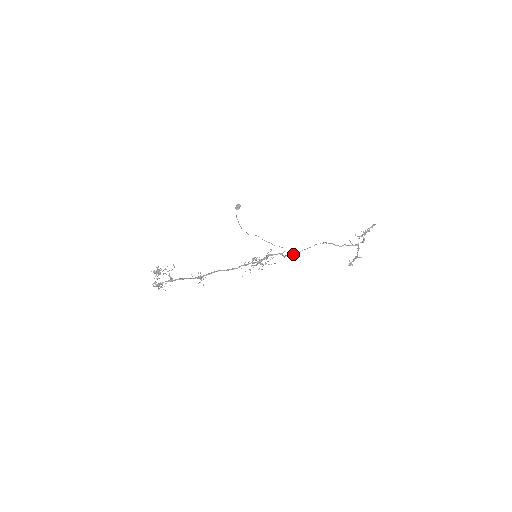
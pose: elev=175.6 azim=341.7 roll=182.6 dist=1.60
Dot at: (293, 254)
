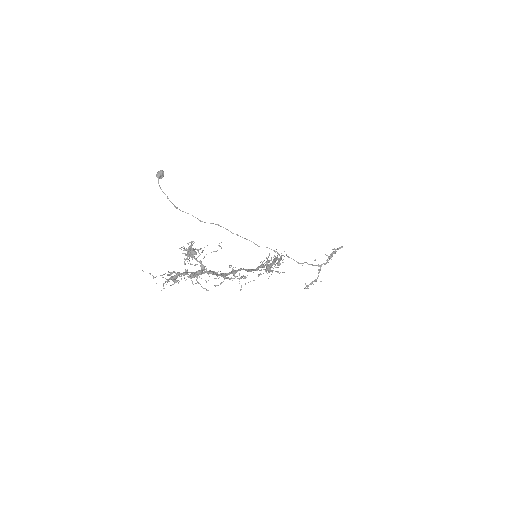
Dot at: (277, 263)
